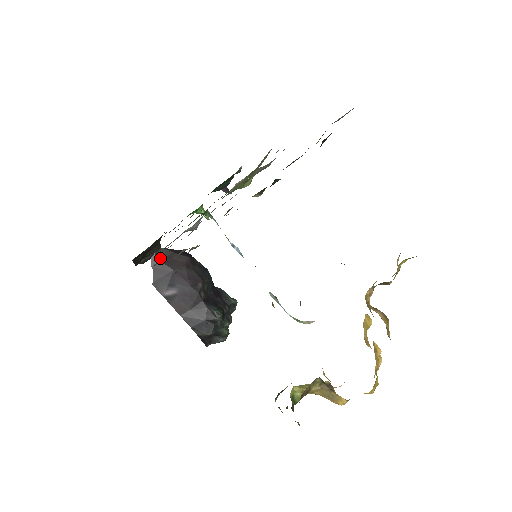
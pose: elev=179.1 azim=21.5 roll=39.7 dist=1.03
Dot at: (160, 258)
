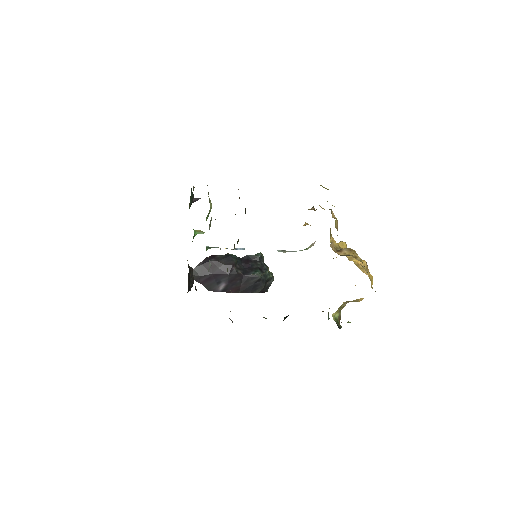
Dot at: (198, 274)
